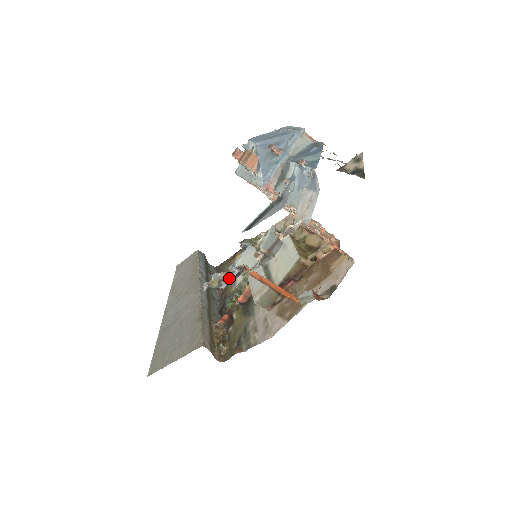
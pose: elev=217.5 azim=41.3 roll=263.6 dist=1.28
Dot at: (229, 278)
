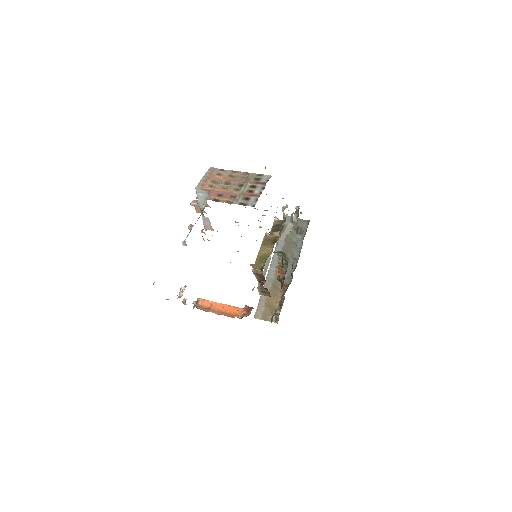
Dot at: occluded
